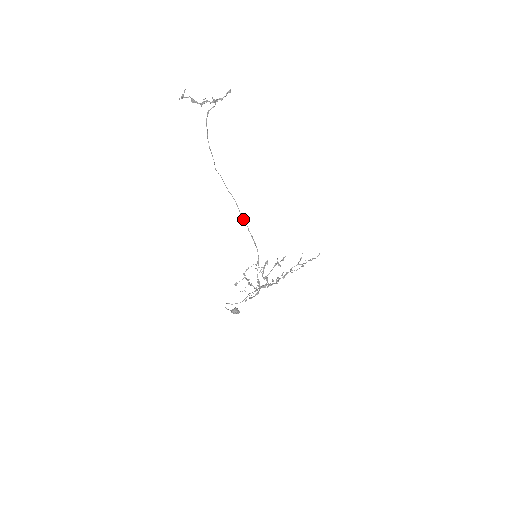
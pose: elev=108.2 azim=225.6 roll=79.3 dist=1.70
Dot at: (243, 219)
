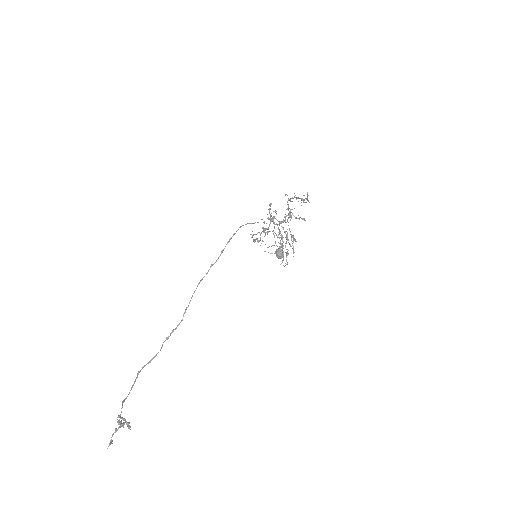
Dot at: occluded
